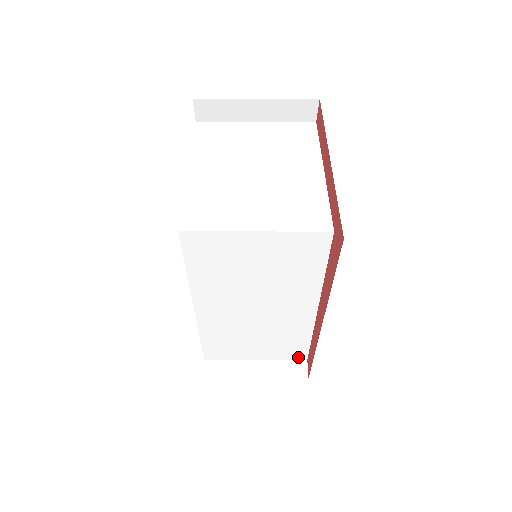
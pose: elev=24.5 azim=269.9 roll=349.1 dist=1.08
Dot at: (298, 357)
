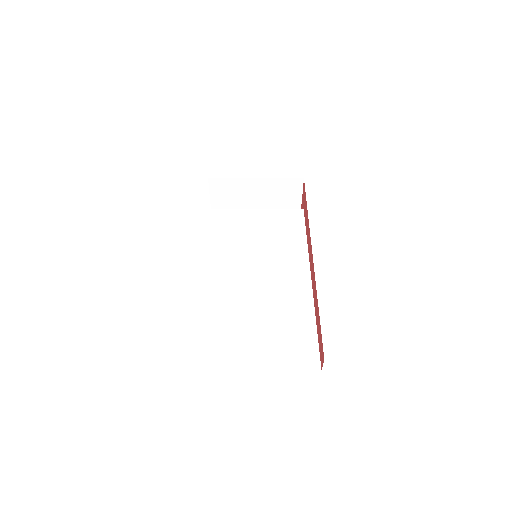
Dot at: (309, 364)
